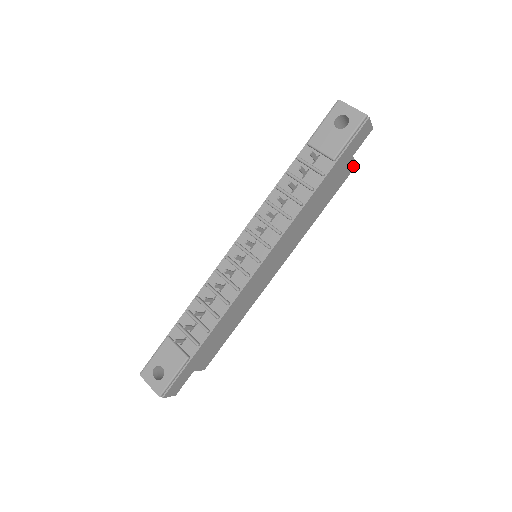
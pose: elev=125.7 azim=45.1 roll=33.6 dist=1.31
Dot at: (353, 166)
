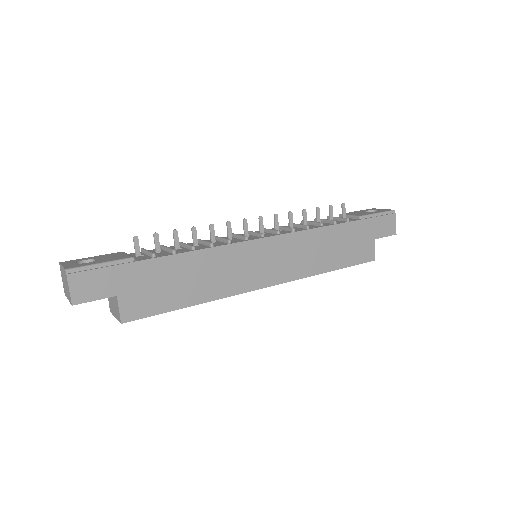
Dot at: (372, 256)
